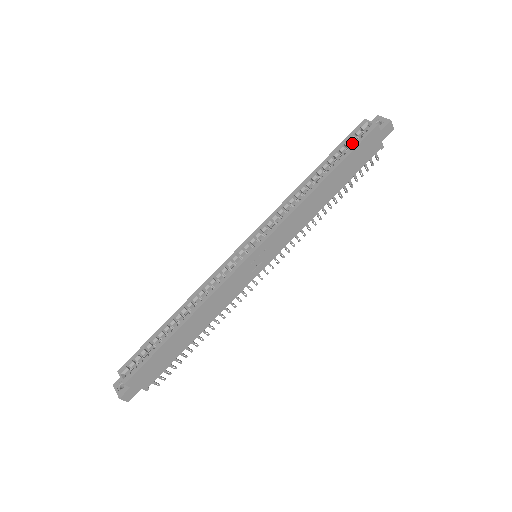
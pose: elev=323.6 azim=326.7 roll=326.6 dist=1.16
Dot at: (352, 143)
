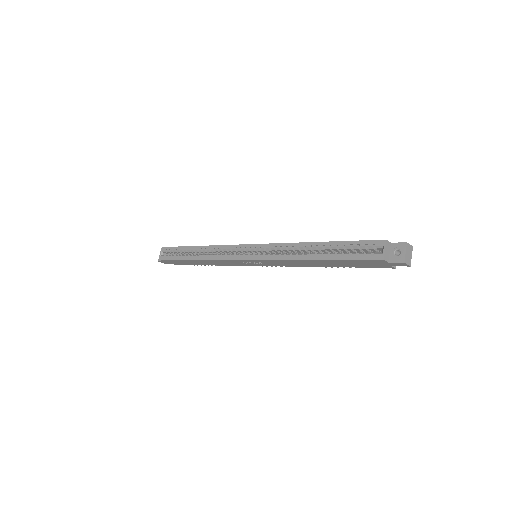
Dot at: (361, 249)
